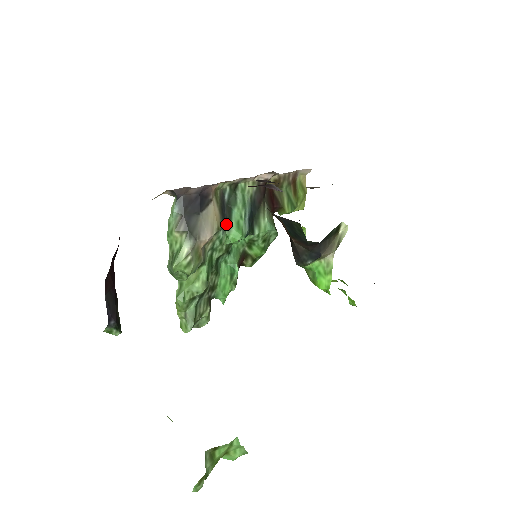
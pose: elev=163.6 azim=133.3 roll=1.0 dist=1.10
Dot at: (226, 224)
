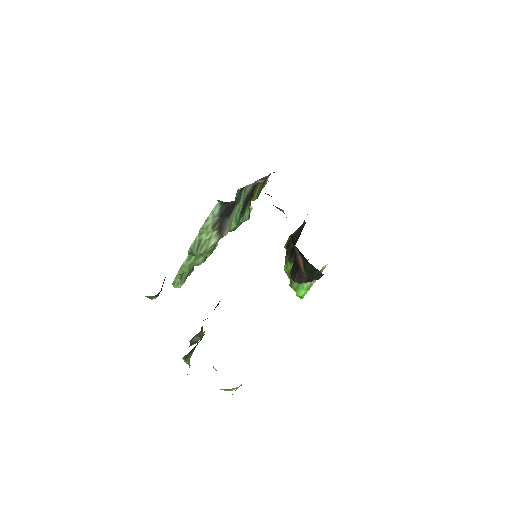
Dot at: occluded
